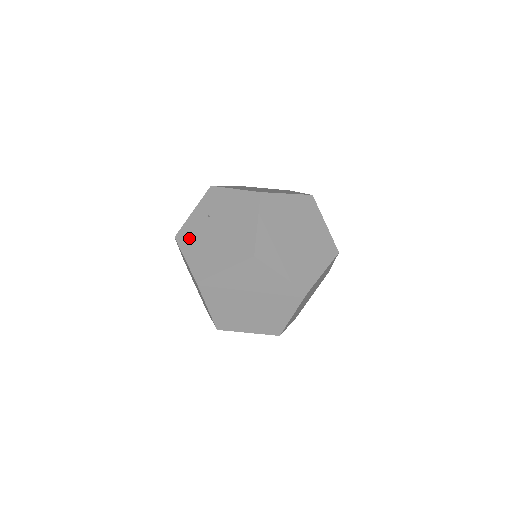
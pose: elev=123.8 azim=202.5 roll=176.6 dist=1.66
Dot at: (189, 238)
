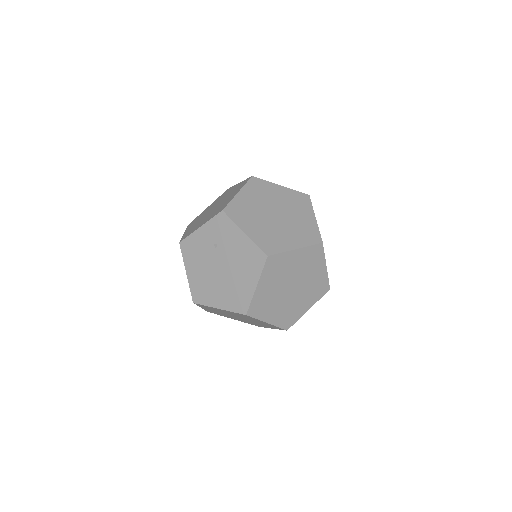
Dot at: (192, 254)
